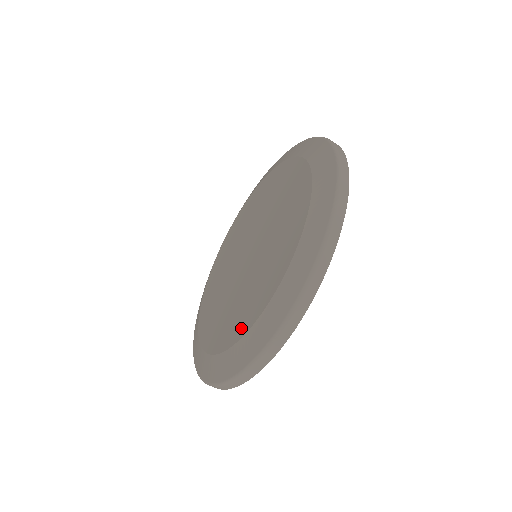
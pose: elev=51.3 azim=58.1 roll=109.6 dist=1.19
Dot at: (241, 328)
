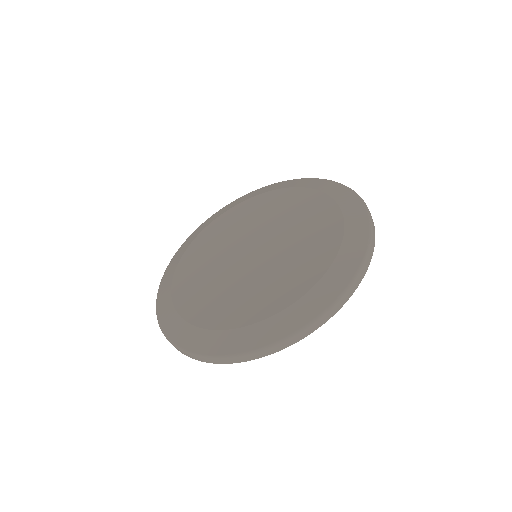
Dot at: (189, 310)
